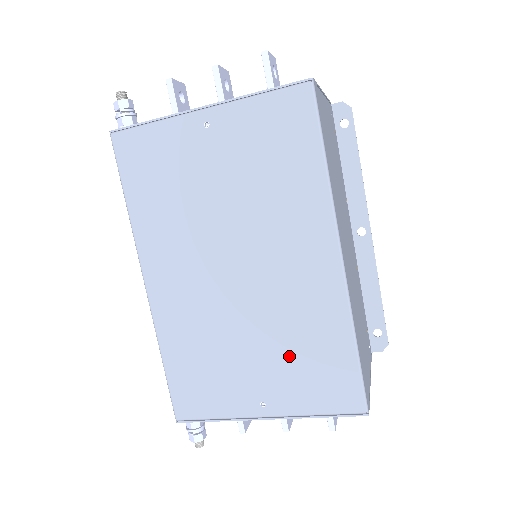
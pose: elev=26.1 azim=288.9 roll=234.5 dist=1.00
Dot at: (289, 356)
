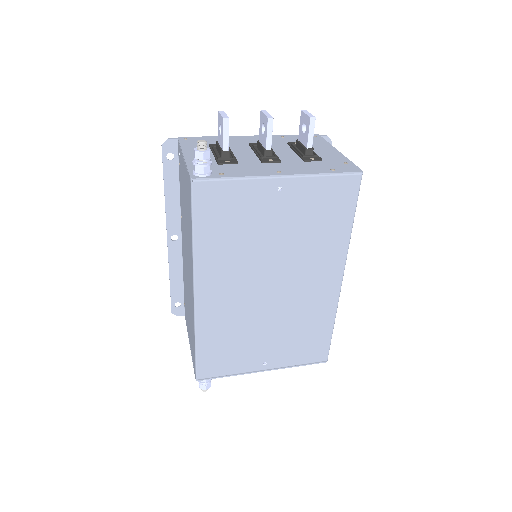
Dot at: (291, 336)
